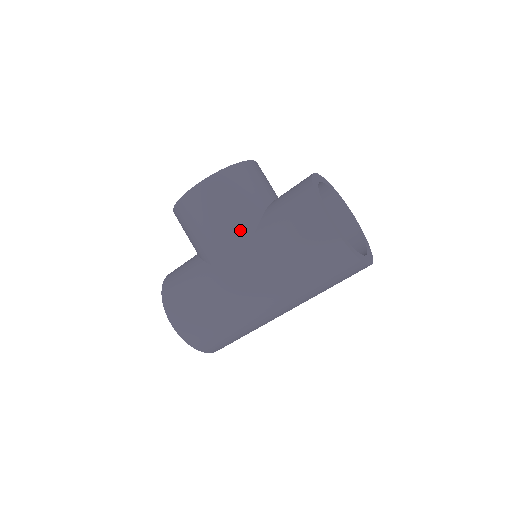
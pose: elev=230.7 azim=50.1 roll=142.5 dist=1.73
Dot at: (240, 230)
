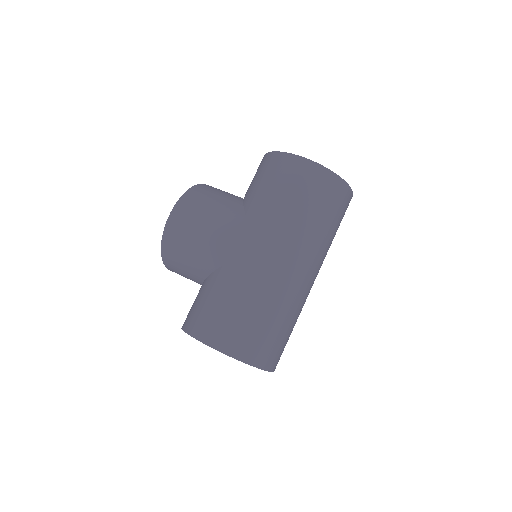
Dot at: (231, 216)
